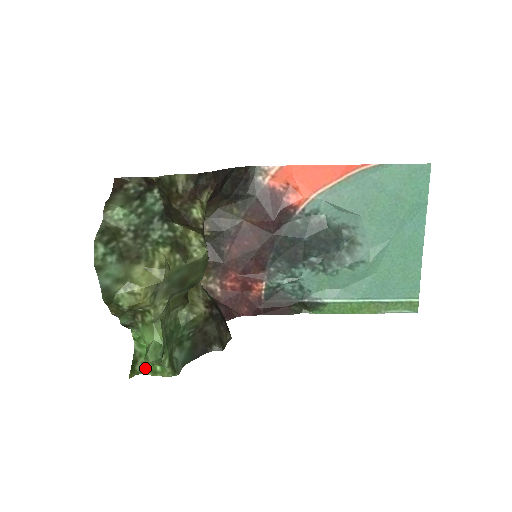
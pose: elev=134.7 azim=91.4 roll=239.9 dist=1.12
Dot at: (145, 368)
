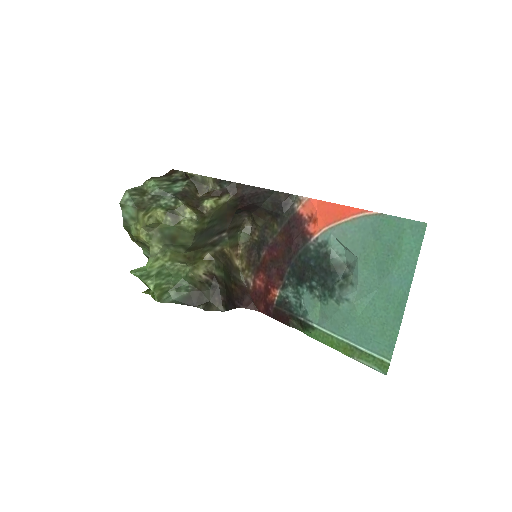
Dot at: occluded
